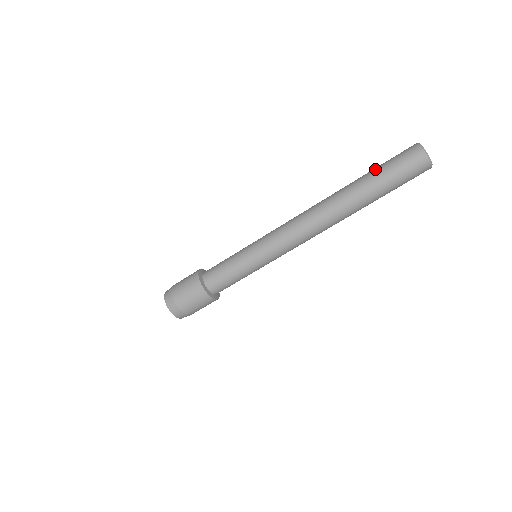
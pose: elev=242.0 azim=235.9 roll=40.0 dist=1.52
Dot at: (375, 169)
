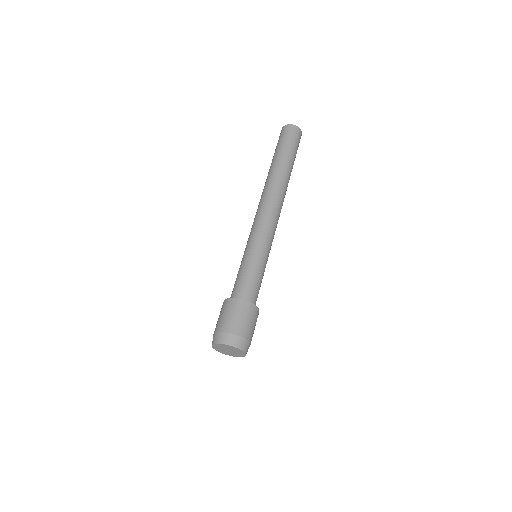
Dot at: (278, 150)
